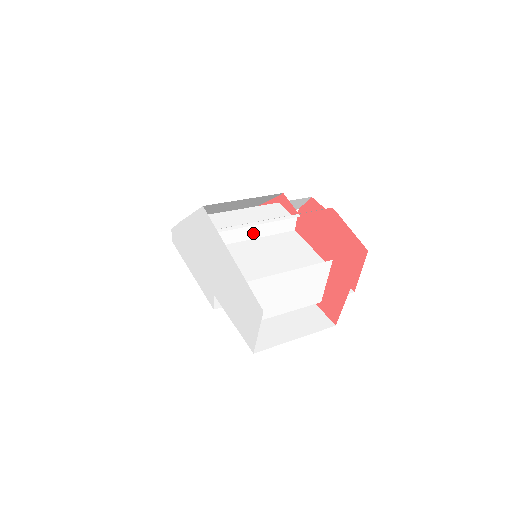
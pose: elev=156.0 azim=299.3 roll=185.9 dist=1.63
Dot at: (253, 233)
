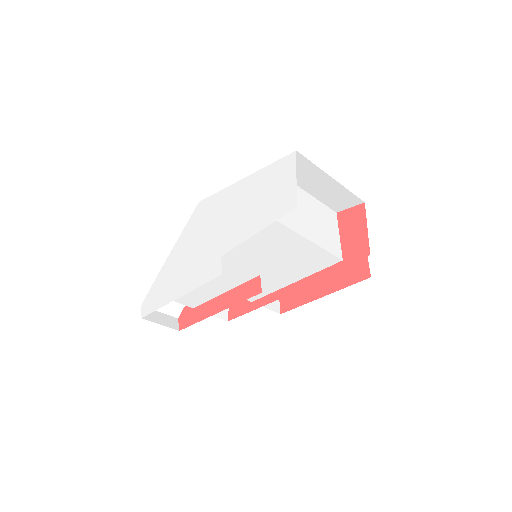
Dot at: occluded
